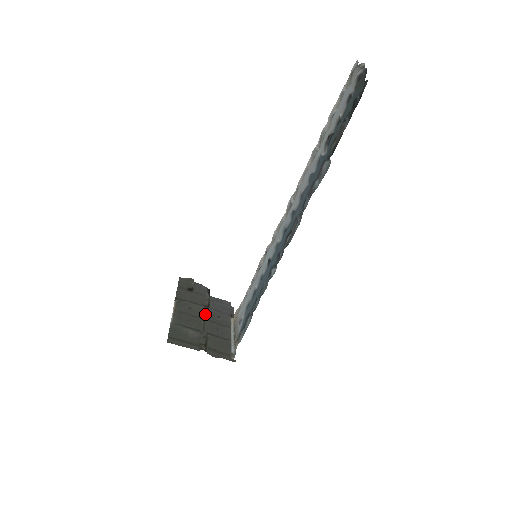
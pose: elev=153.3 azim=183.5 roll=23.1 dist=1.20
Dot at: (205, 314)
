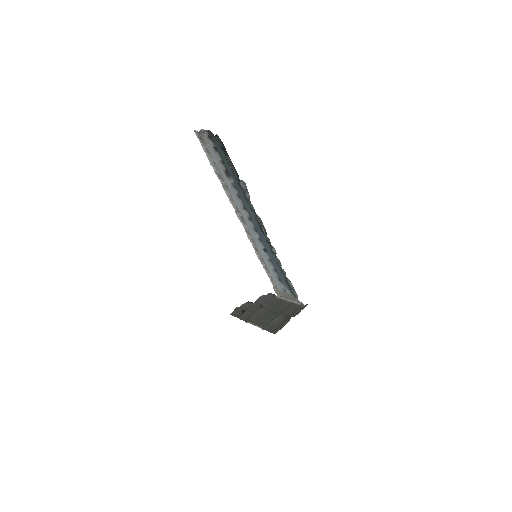
Dot at: (266, 309)
